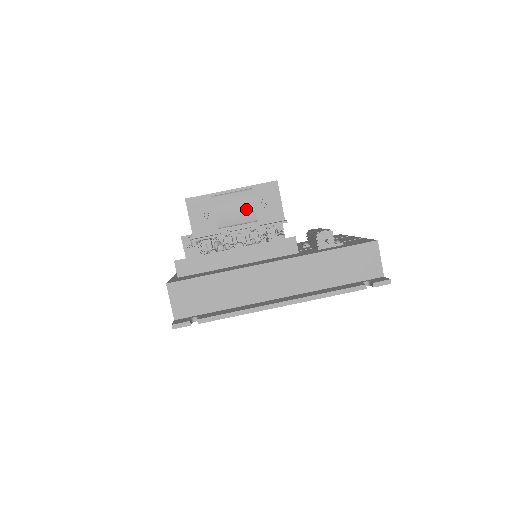
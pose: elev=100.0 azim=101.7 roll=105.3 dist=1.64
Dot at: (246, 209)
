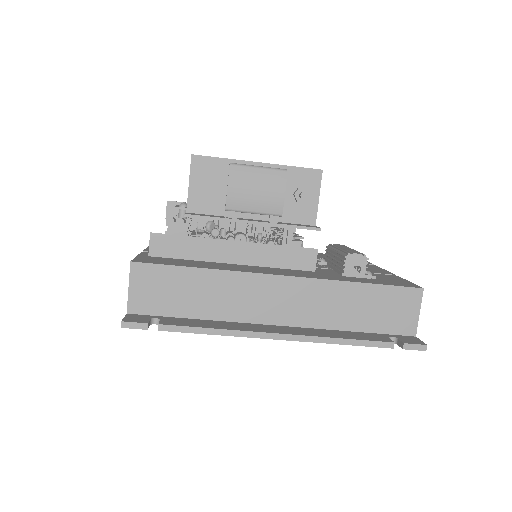
Dot at: (271, 195)
